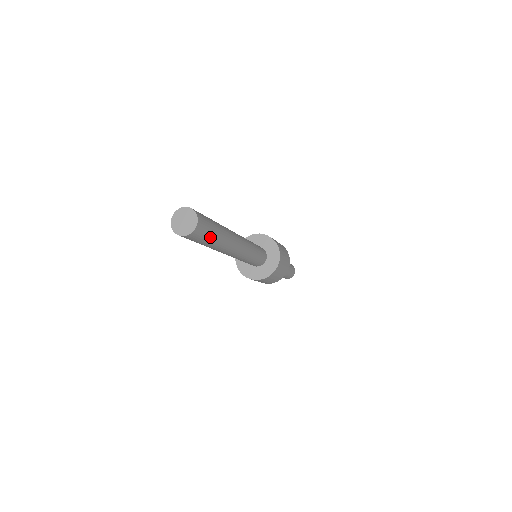
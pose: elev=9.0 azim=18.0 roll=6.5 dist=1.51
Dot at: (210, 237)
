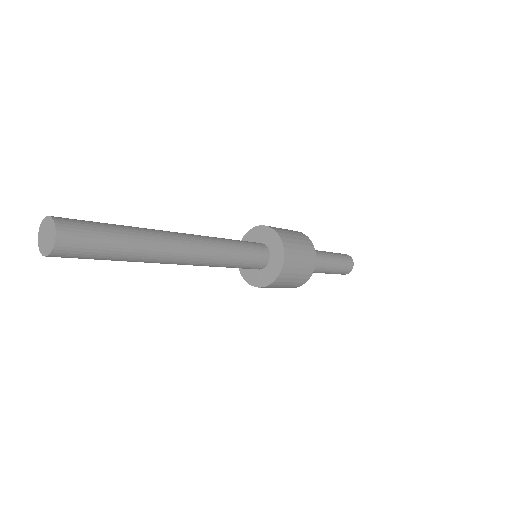
Dot at: (102, 252)
